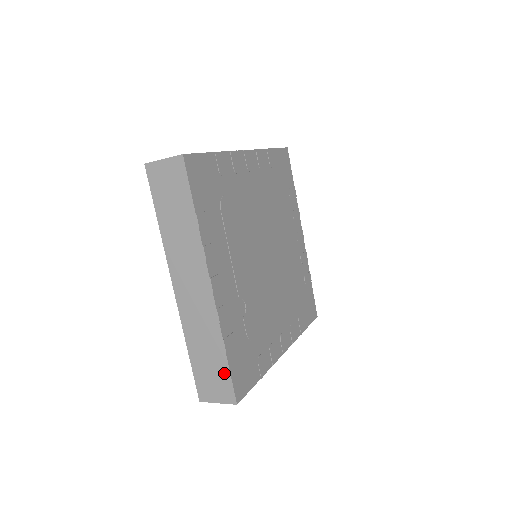
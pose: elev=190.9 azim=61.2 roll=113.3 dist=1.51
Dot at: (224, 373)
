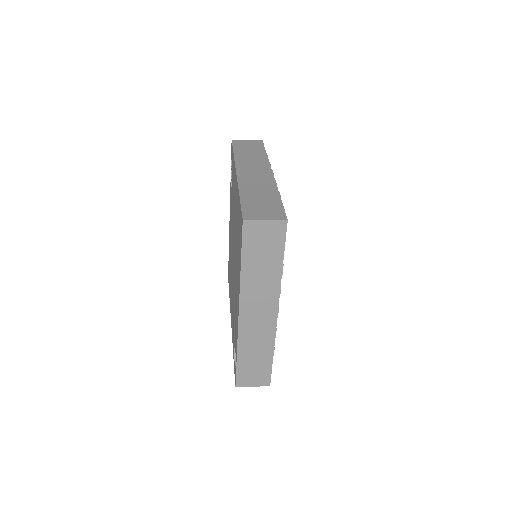
Dot at: (267, 368)
